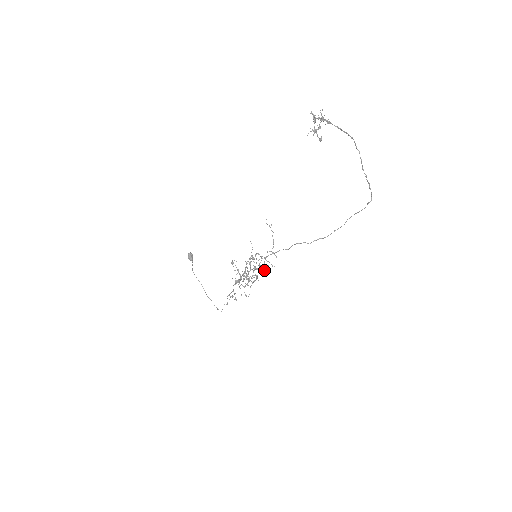
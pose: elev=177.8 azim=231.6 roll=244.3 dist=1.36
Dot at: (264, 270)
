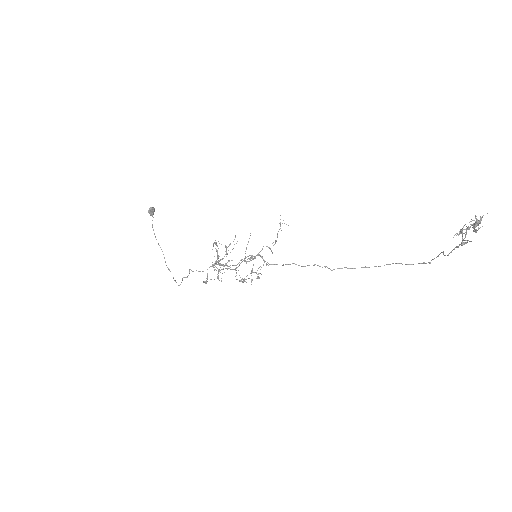
Dot at: occluded
